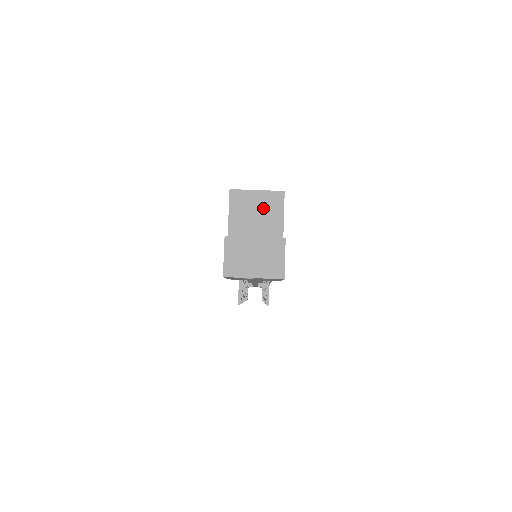
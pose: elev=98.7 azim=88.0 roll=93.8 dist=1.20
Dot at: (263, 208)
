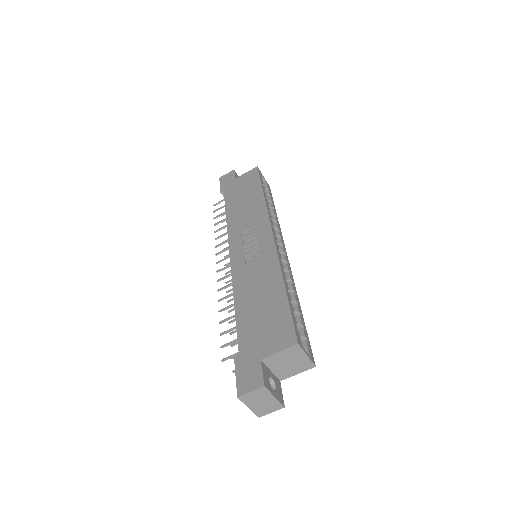
Dot at: (297, 364)
